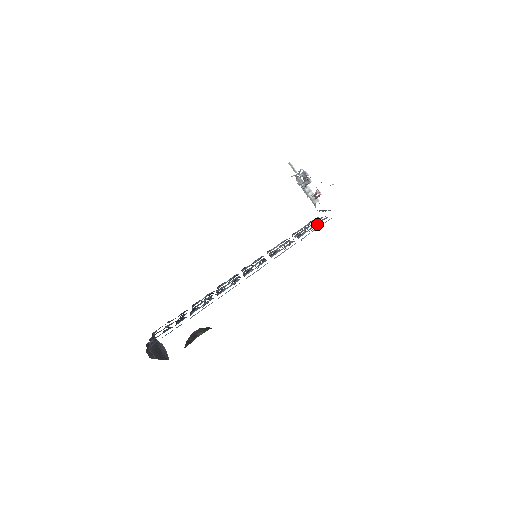
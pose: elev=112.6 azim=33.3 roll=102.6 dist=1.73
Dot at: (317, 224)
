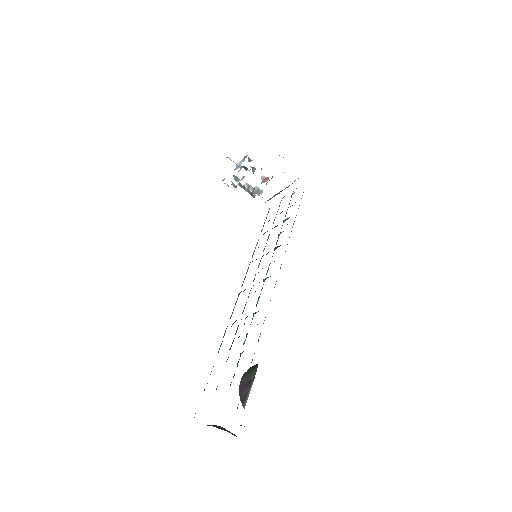
Dot at: (290, 200)
